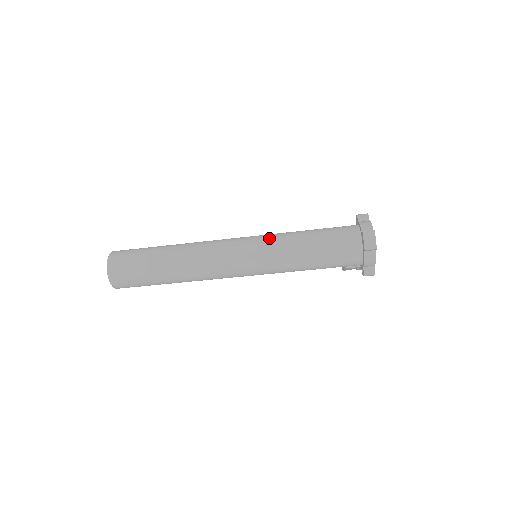
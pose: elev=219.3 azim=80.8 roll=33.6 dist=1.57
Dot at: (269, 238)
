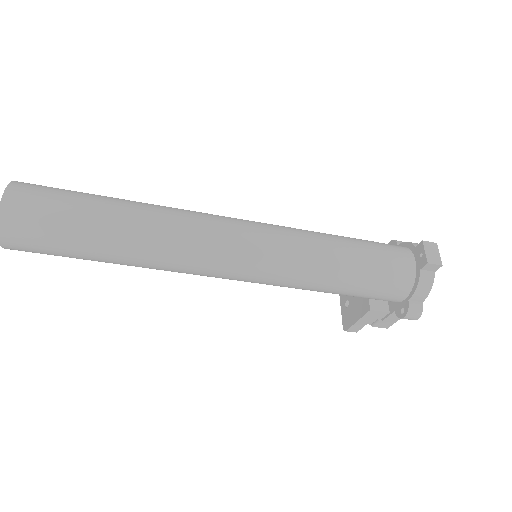
Dot at: (288, 227)
